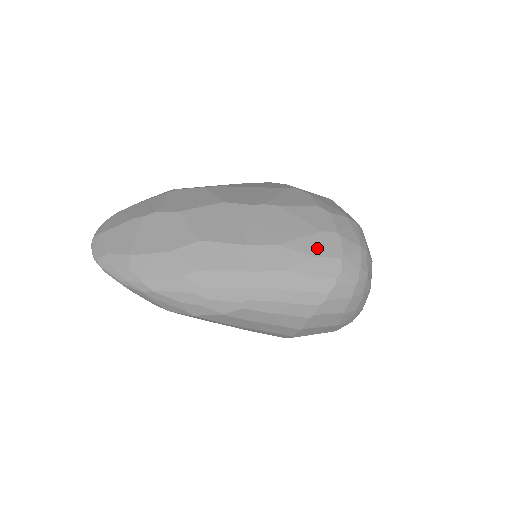
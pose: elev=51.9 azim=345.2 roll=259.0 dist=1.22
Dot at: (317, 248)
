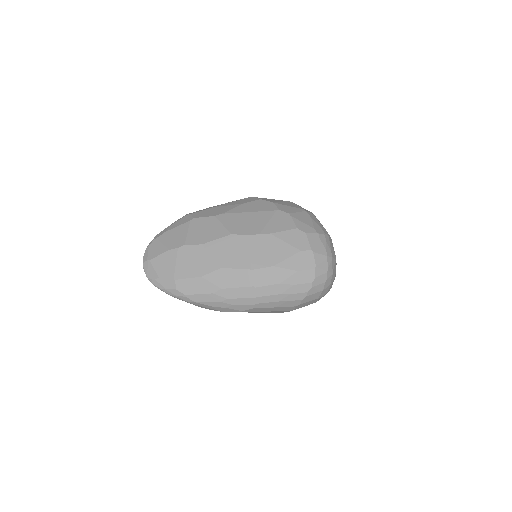
Dot at: (298, 264)
